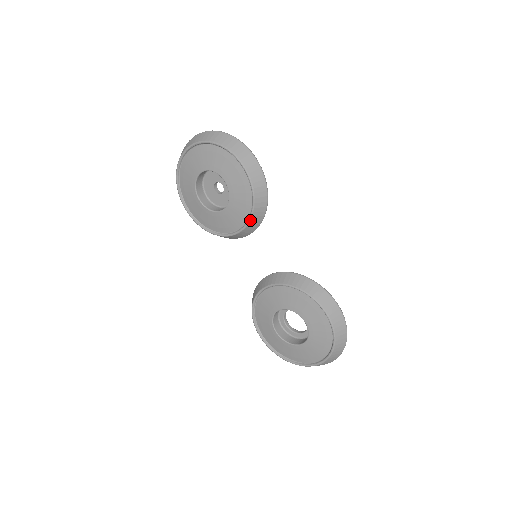
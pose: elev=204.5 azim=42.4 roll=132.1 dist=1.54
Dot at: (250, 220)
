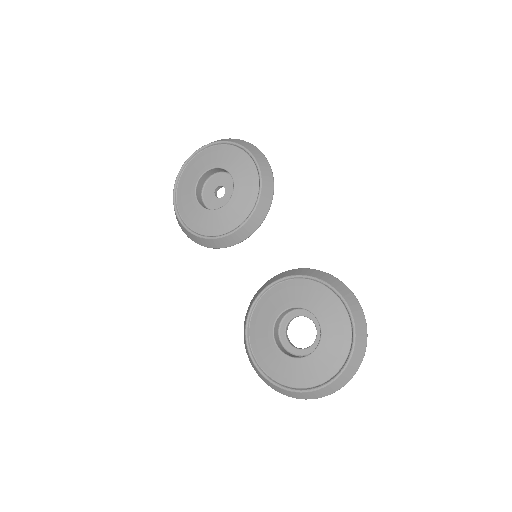
Dot at: (254, 210)
